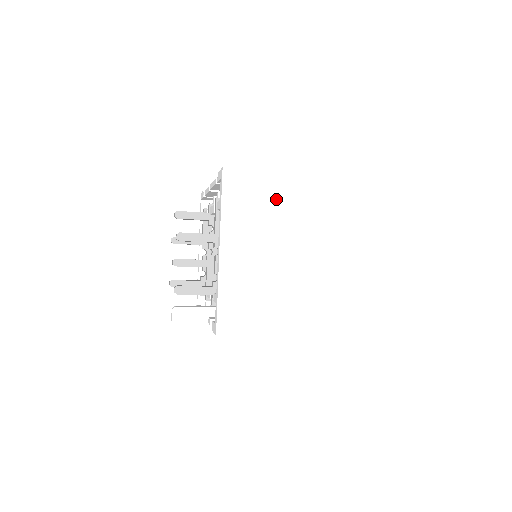
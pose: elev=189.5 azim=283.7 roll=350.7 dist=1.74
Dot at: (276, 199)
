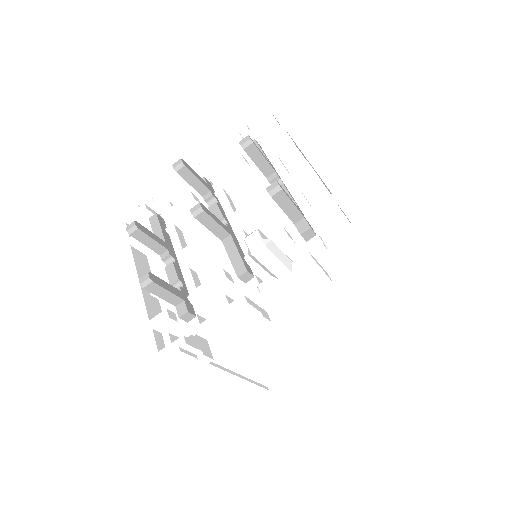
Dot at: occluded
